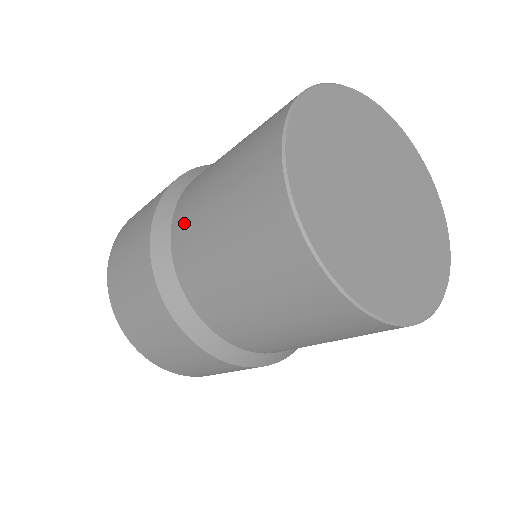
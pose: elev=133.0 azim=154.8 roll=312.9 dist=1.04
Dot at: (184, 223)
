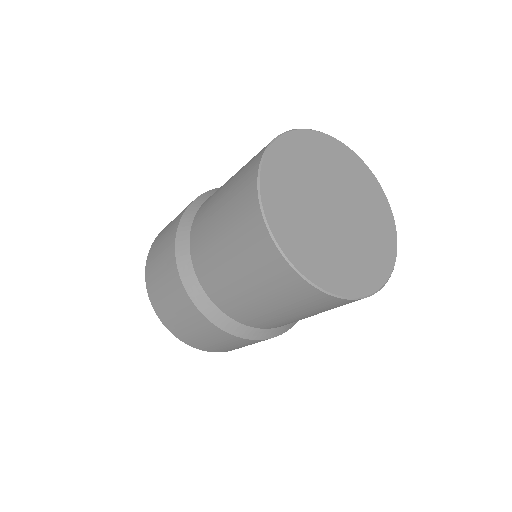
Dot at: occluded
